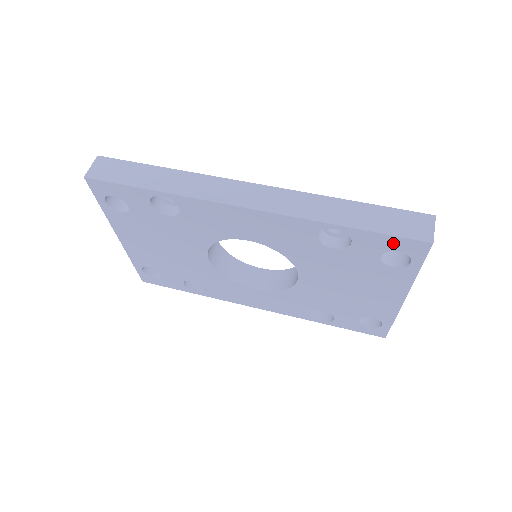
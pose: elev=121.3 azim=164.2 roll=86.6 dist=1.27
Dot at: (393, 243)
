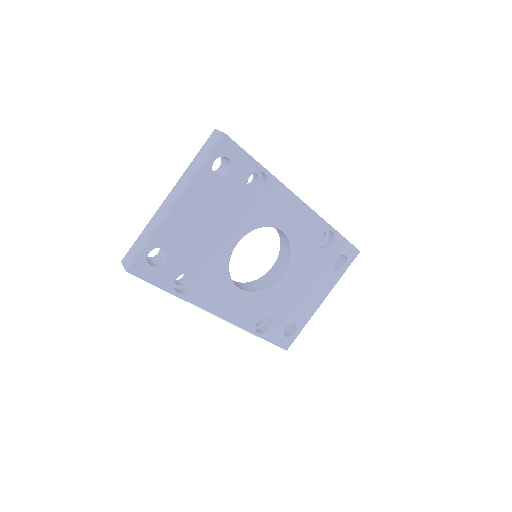
Dot at: (347, 248)
